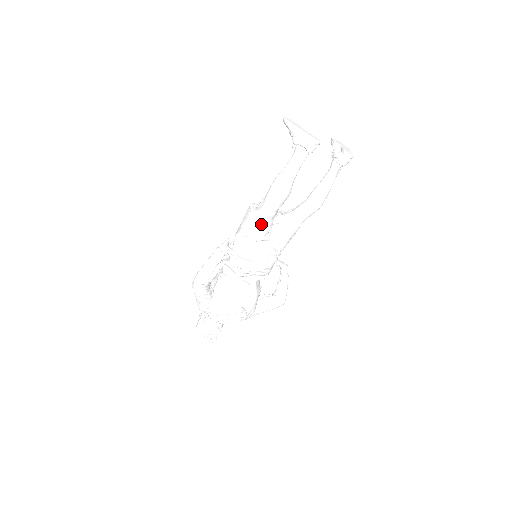
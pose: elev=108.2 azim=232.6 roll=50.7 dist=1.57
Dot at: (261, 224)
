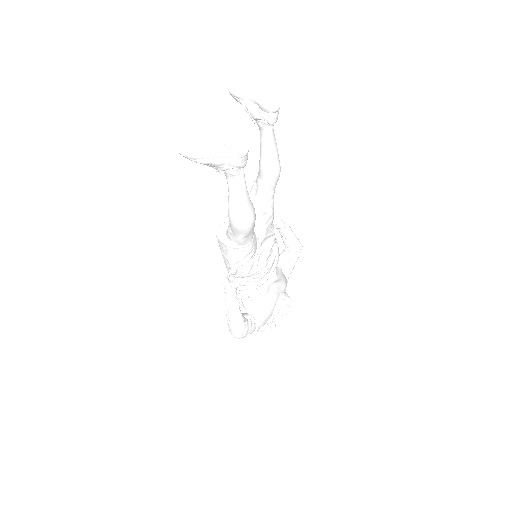
Dot at: (248, 249)
